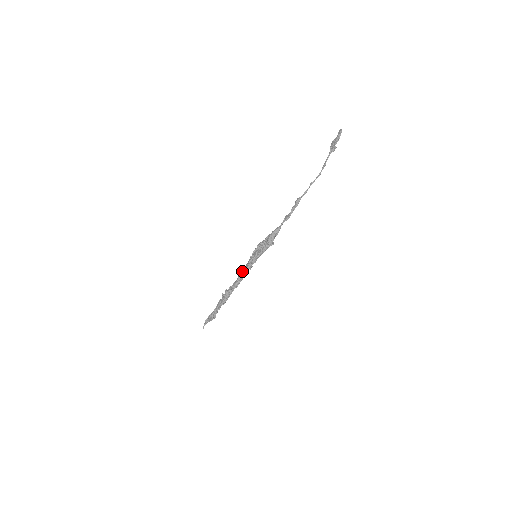
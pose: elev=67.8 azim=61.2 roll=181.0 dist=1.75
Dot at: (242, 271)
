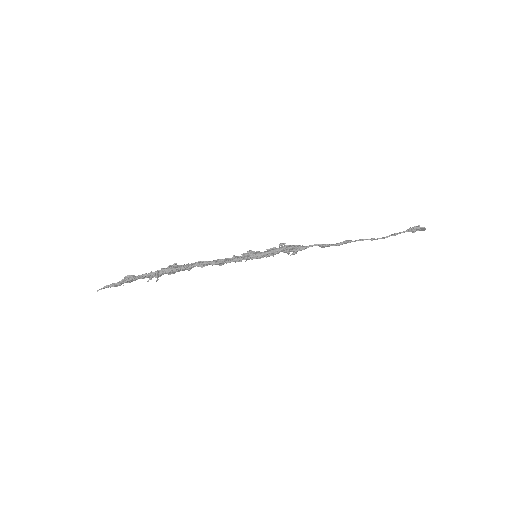
Dot at: occluded
